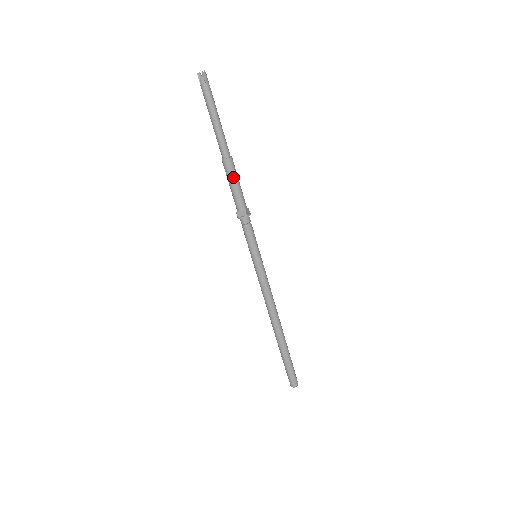
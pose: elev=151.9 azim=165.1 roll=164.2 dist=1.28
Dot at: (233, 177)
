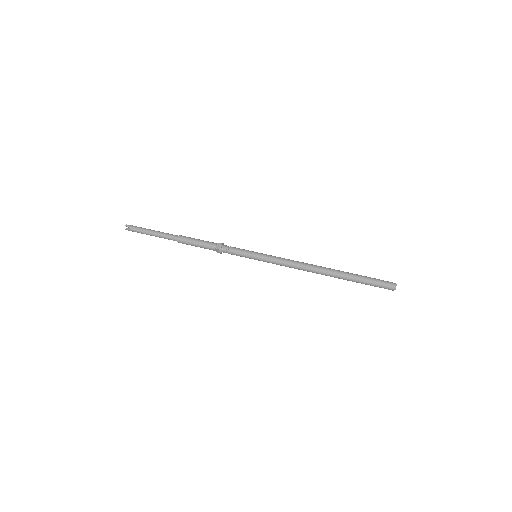
Dot at: (192, 239)
